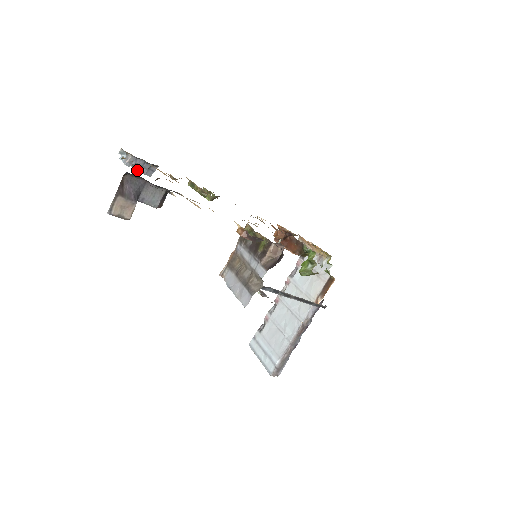
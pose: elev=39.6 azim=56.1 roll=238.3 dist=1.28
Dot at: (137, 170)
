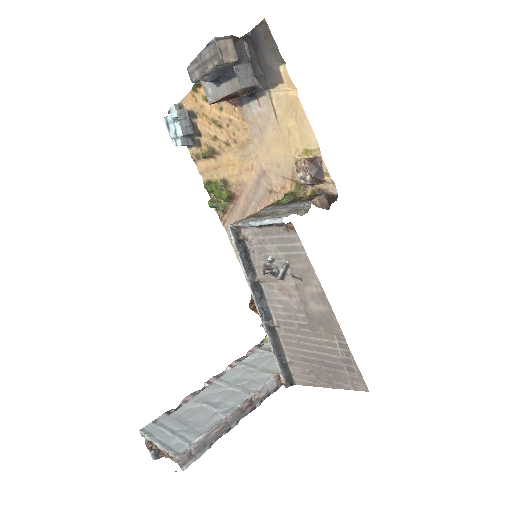
Dot at: (174, 133)
